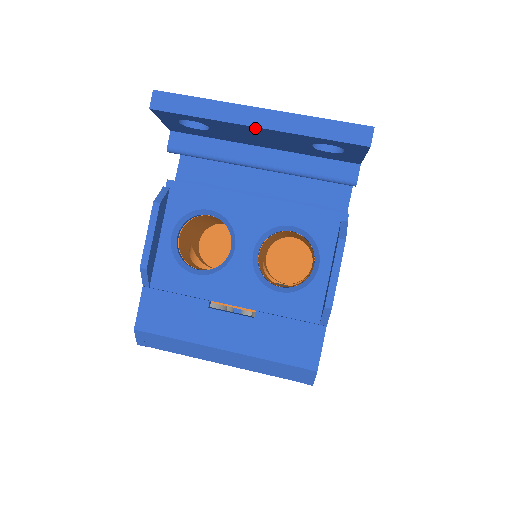
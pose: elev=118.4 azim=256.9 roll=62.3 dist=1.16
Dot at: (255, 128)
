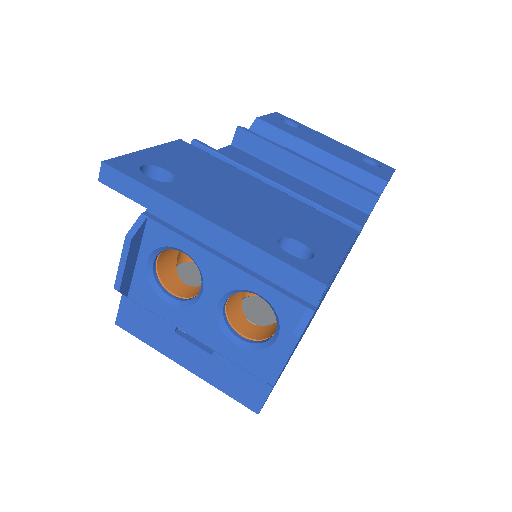
Dot at: (202, 236)
